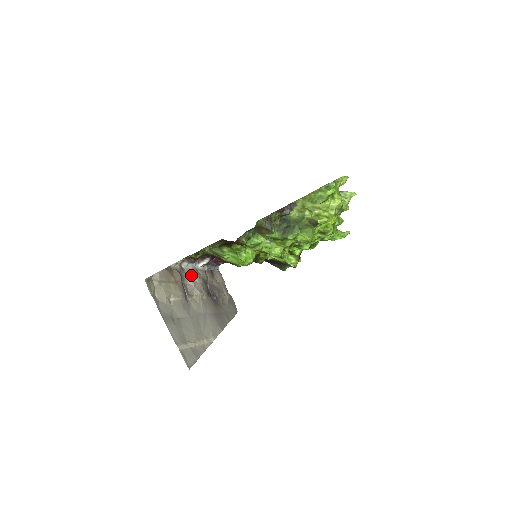
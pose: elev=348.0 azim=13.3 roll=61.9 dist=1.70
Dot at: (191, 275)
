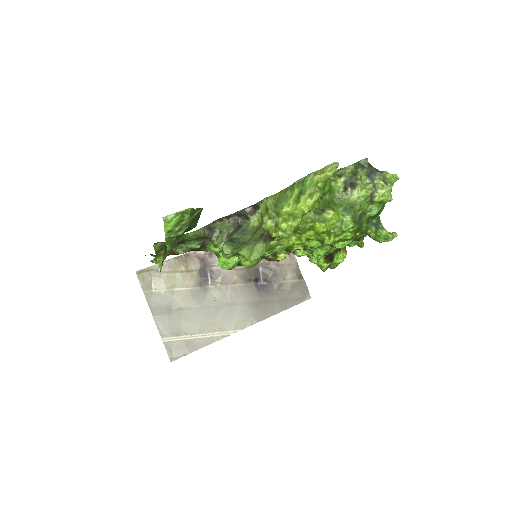
Dot at: occluded
